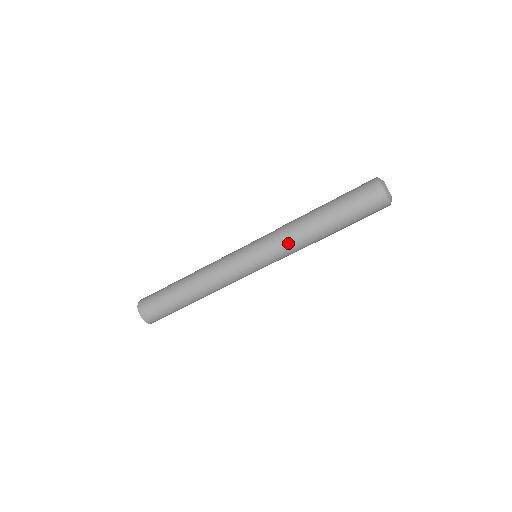
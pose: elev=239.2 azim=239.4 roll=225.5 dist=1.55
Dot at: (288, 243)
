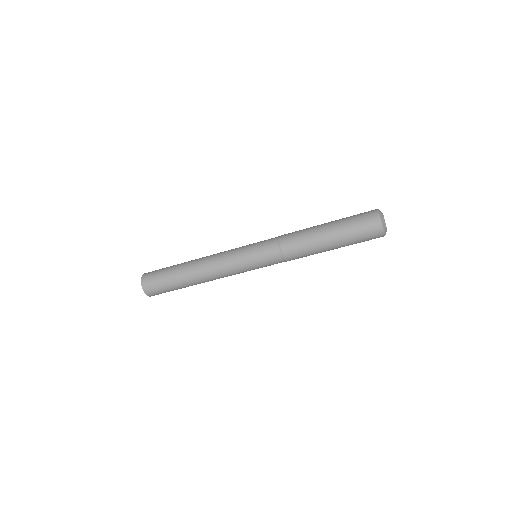
Dot at: occluded
